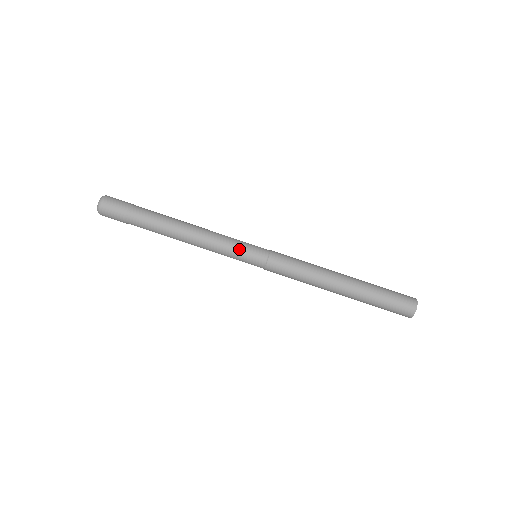
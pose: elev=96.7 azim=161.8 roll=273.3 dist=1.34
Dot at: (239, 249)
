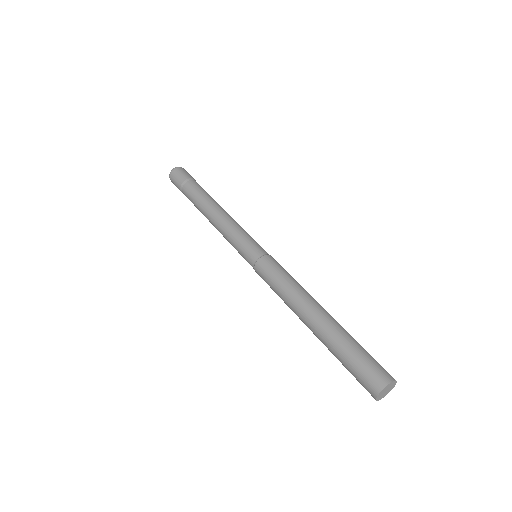
Dot at: (237, 248)
